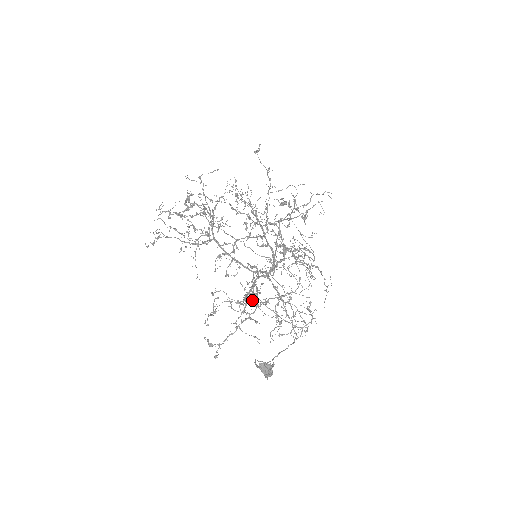
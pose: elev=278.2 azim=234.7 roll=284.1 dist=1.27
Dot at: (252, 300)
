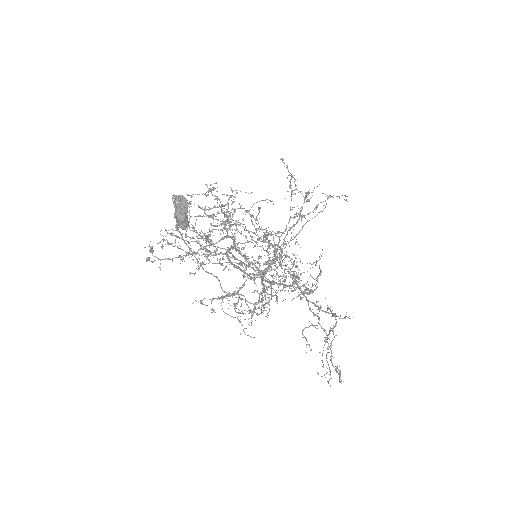
Dot at: (235, 306)
